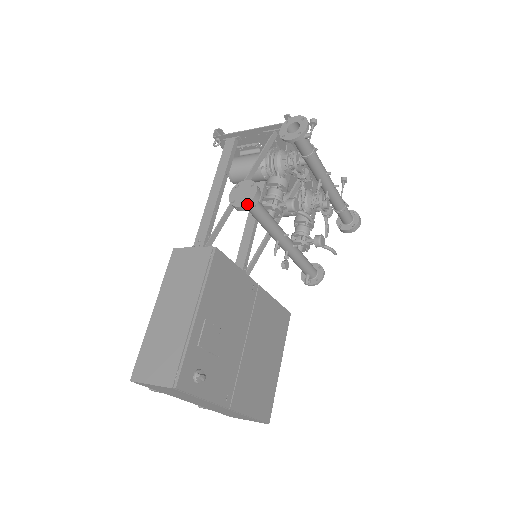
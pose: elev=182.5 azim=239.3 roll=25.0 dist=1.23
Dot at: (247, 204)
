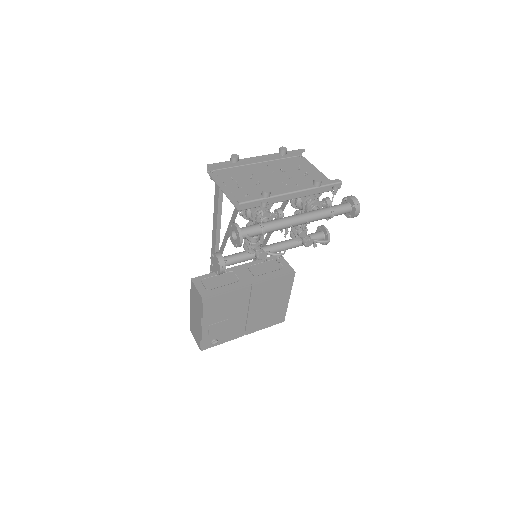
Dot at: (218, 274)
